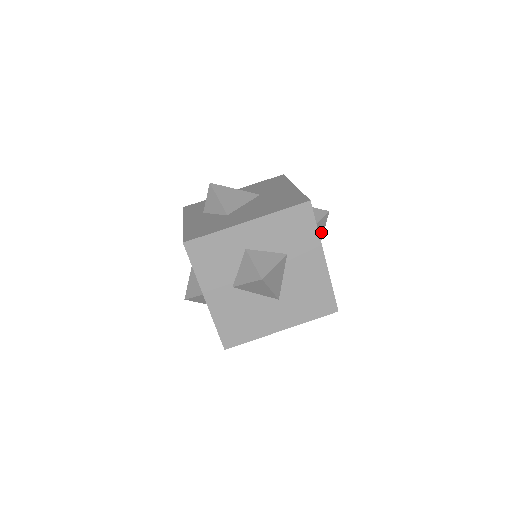
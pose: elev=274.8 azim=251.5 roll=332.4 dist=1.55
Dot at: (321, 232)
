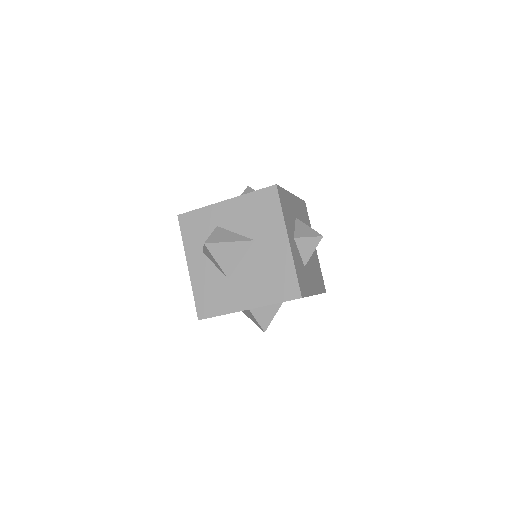
Dot at: occluded
